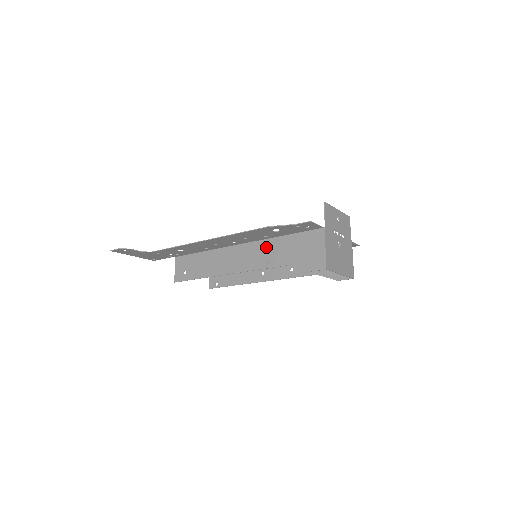
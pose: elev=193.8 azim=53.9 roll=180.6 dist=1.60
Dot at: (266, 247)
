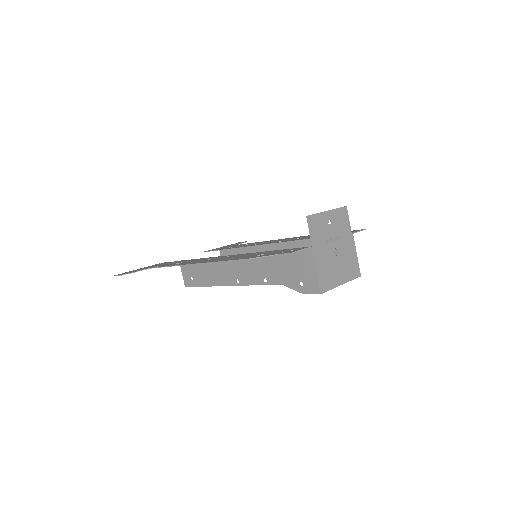
Dot at: (258, 262)
